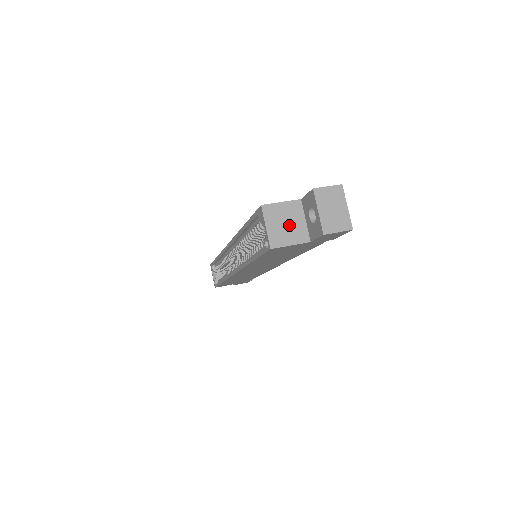
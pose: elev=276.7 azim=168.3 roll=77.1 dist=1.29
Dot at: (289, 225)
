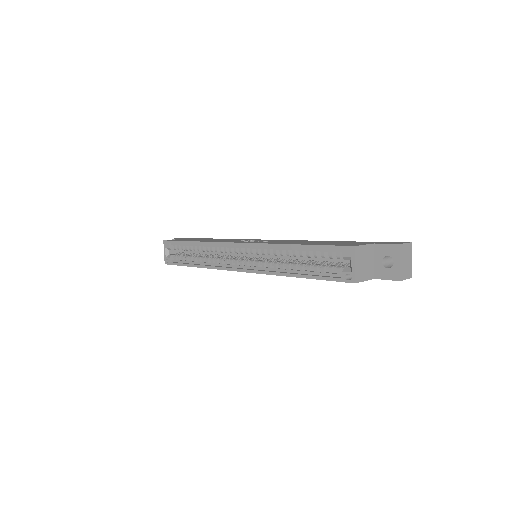
Dot at: (366, 264)
